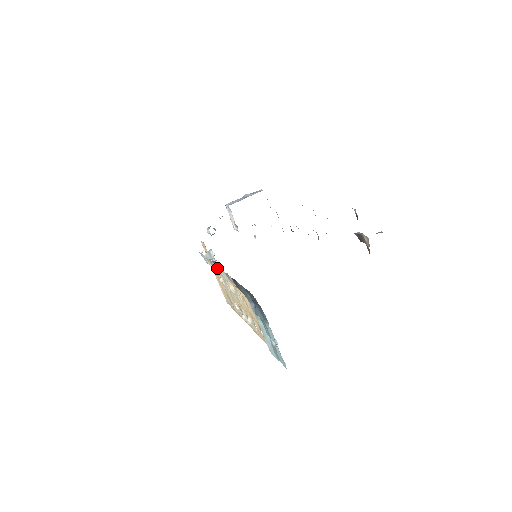
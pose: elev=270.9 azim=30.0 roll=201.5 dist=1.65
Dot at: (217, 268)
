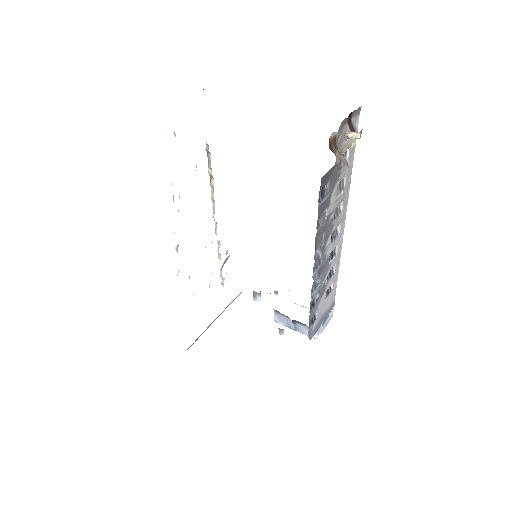
Dot at: occluded
